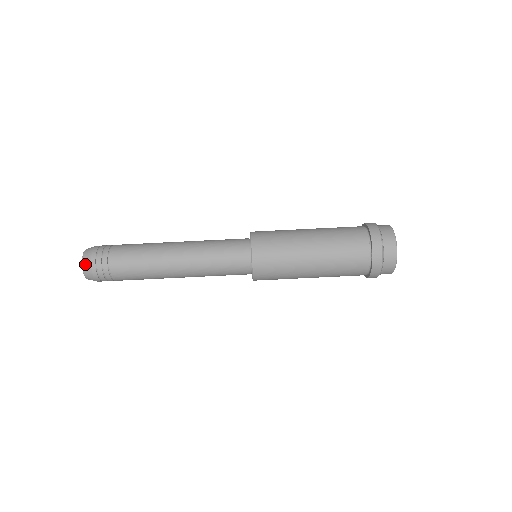
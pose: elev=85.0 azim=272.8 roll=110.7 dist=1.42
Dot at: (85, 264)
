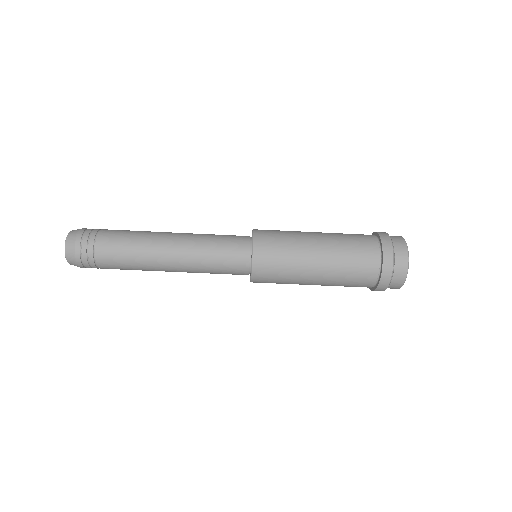
Dot at: (69, 239)
